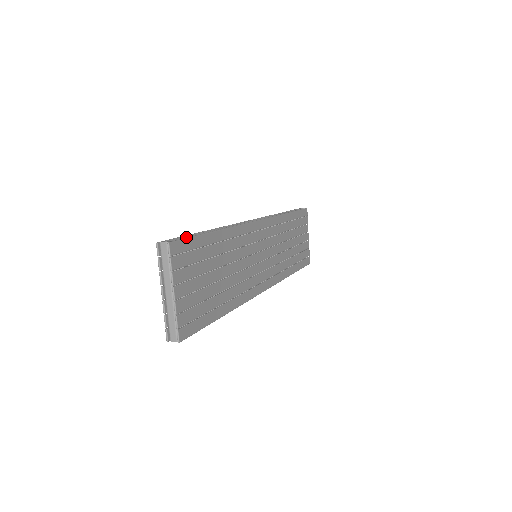
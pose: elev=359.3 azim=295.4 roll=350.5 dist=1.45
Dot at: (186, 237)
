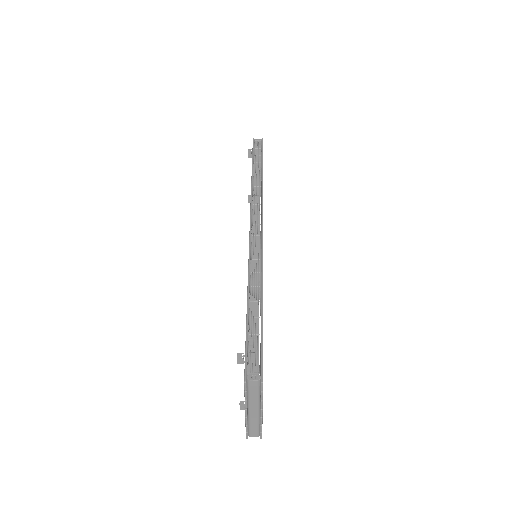
Dot at: (257, 345)
